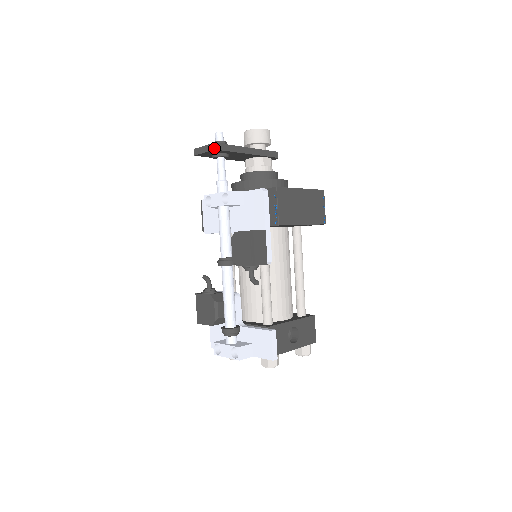
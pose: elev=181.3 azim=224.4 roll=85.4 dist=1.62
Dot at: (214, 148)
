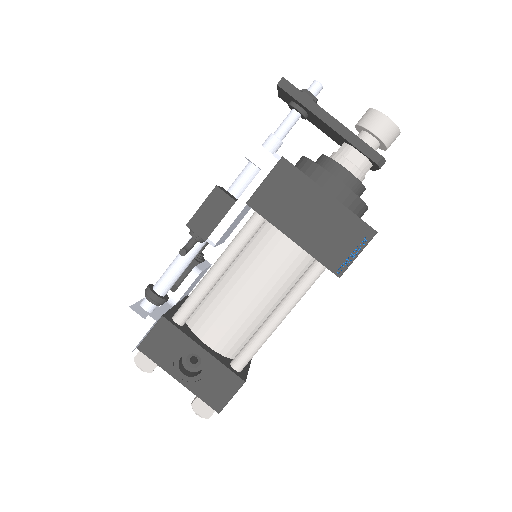
Dot at: (278, 83)
